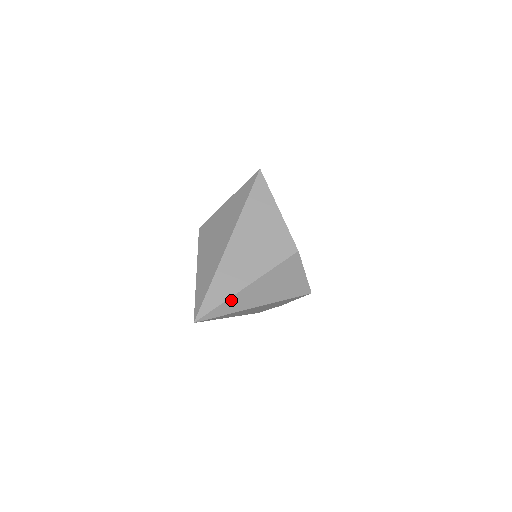
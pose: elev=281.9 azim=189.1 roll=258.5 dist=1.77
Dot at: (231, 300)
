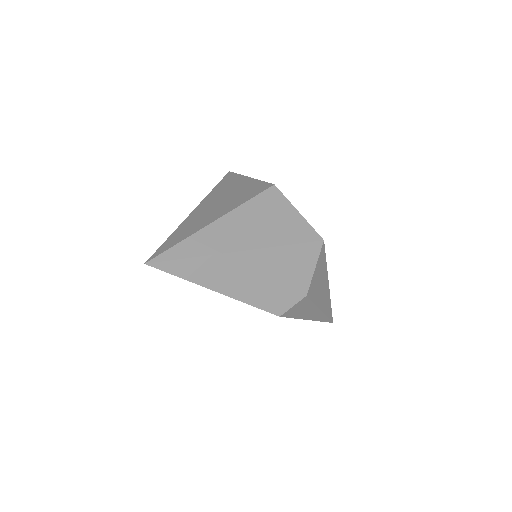
Dot at: (195, 238)
